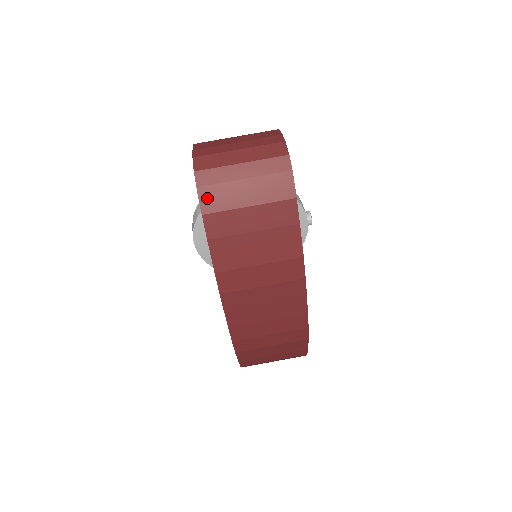
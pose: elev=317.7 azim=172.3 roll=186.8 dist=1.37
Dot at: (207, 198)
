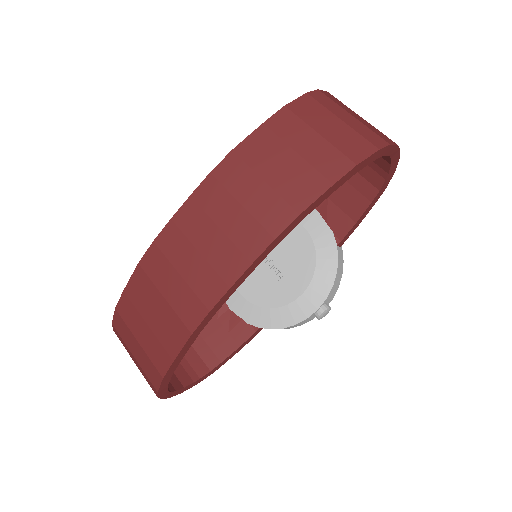
Dot at: (303, 103)
